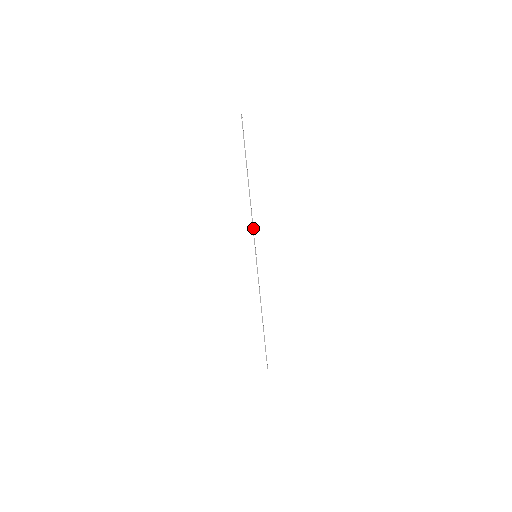
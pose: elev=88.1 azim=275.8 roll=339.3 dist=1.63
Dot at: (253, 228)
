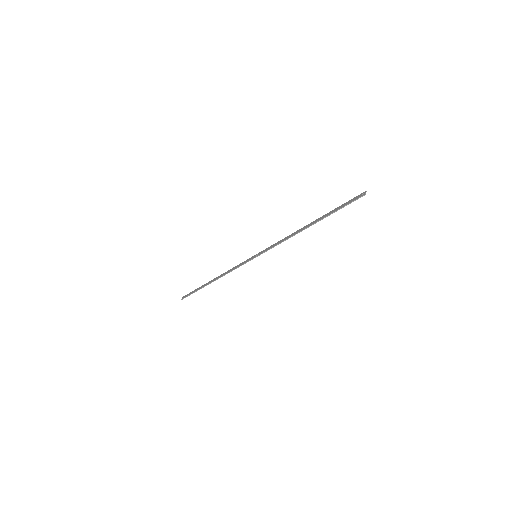
Dot at: occluded
